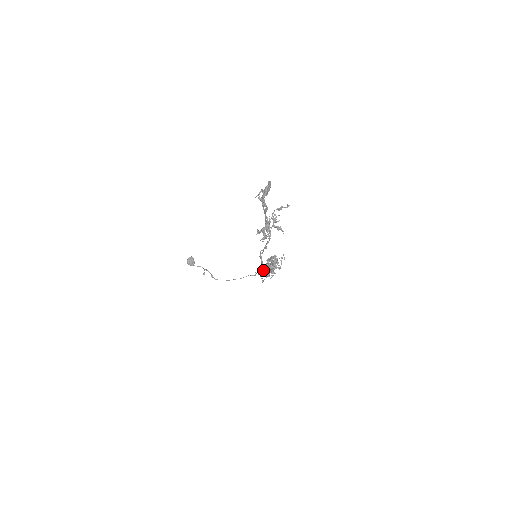
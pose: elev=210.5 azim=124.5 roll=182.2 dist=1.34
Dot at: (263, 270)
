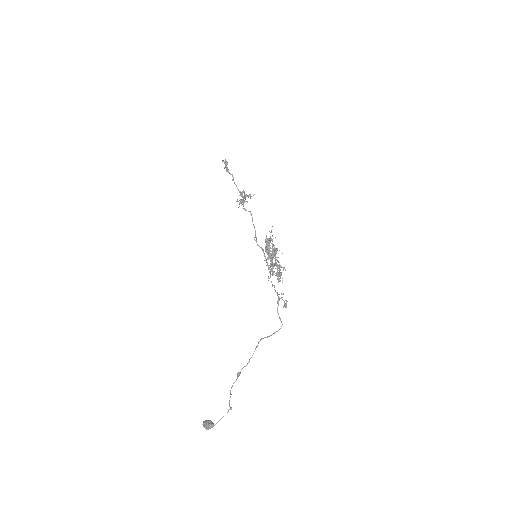
Dot at: (266, 246)
